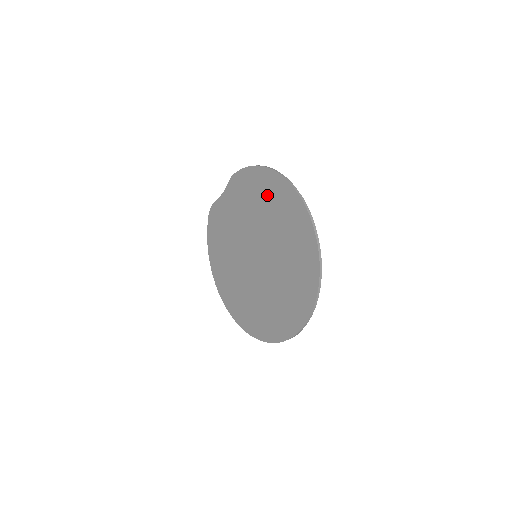
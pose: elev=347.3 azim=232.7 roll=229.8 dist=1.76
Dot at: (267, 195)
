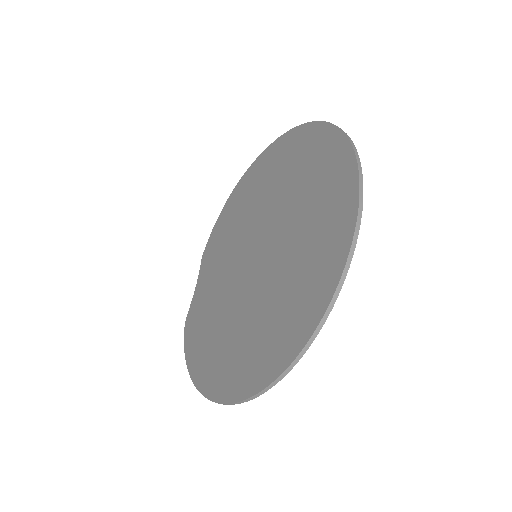
Dot at: (243, 198)
